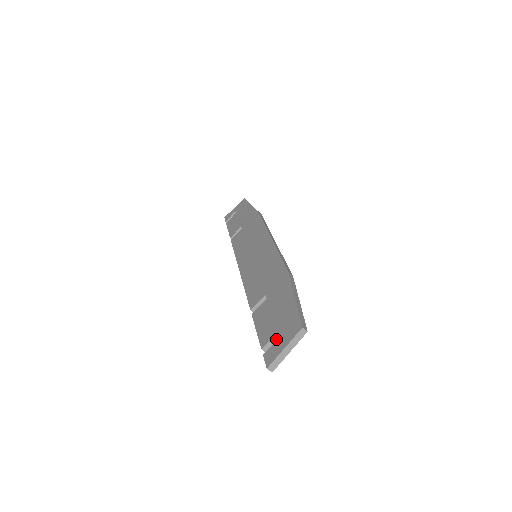
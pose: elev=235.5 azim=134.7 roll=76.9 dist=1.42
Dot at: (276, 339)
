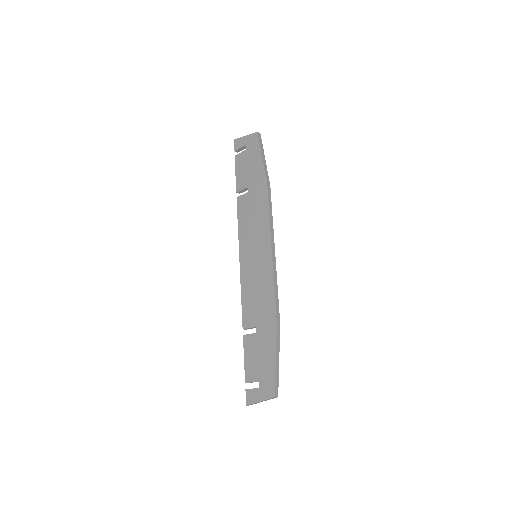
Dot at: occluded
